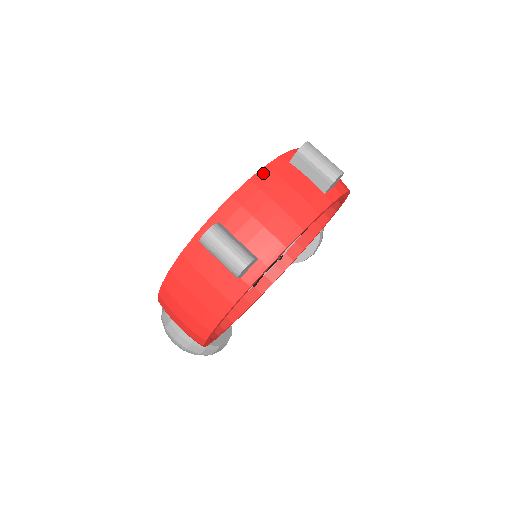
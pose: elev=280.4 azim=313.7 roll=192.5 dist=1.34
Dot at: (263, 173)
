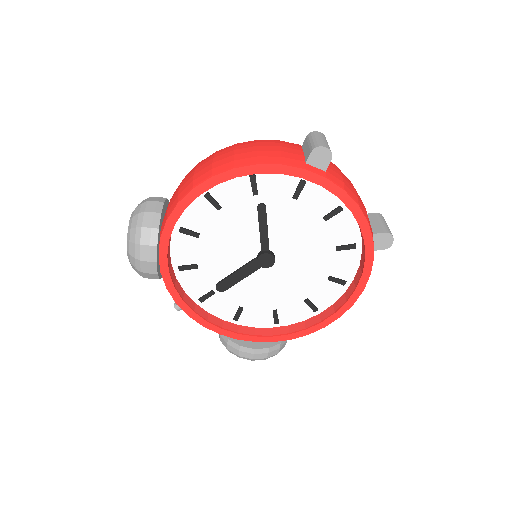
Dot at: occluded
